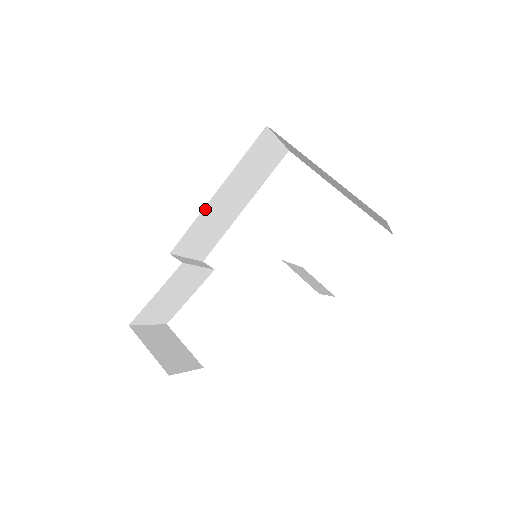
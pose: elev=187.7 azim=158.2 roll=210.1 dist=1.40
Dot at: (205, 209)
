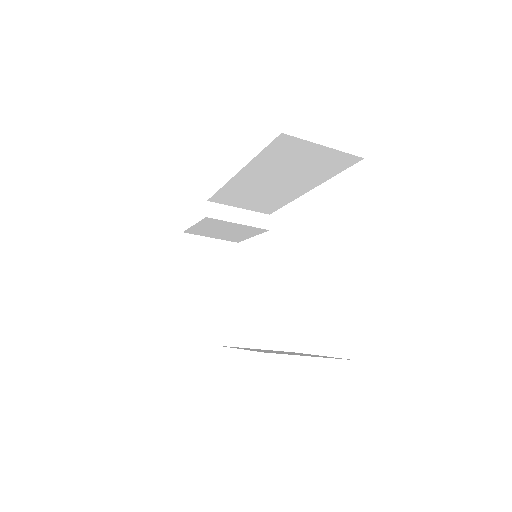
Dot at: (232, 182)
